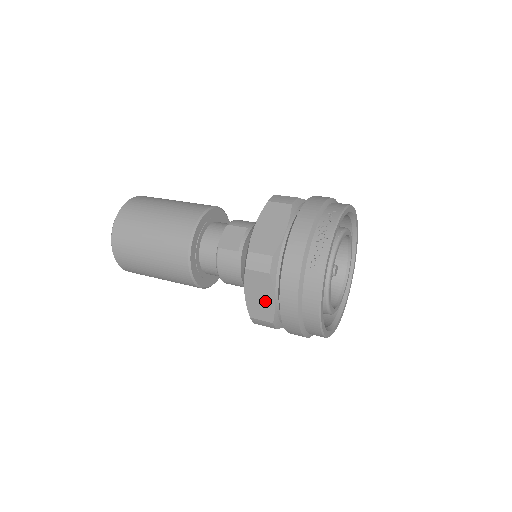
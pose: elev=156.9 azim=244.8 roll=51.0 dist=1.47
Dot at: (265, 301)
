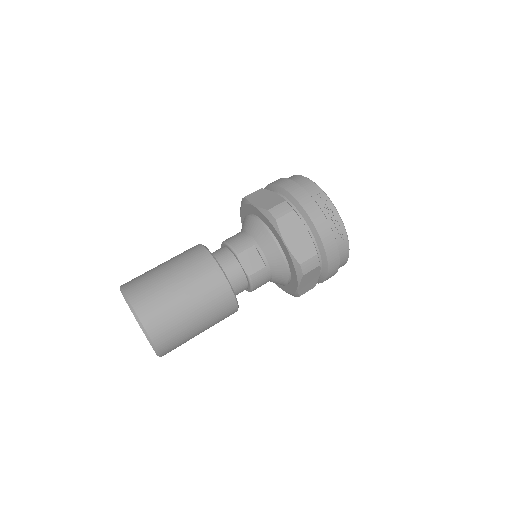
Dot at: (313, 281)
